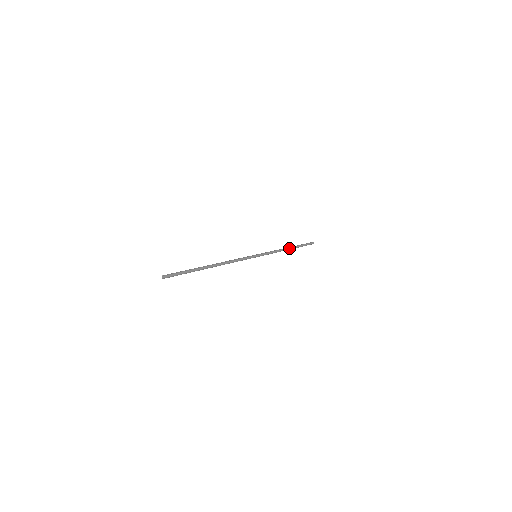
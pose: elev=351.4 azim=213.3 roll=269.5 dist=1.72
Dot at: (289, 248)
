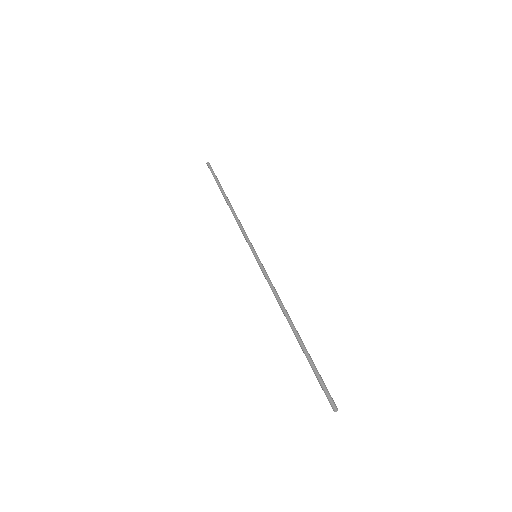
Dot at: occluded
